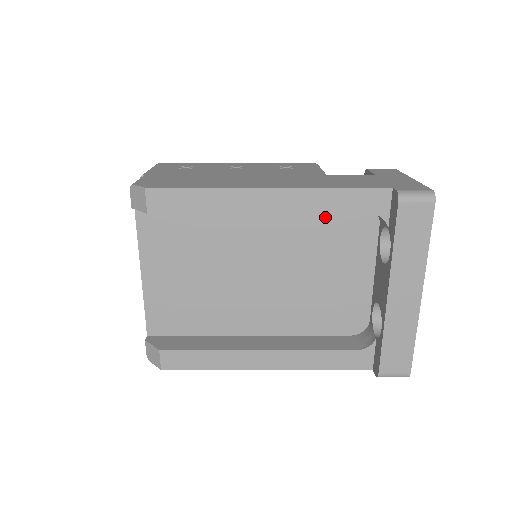
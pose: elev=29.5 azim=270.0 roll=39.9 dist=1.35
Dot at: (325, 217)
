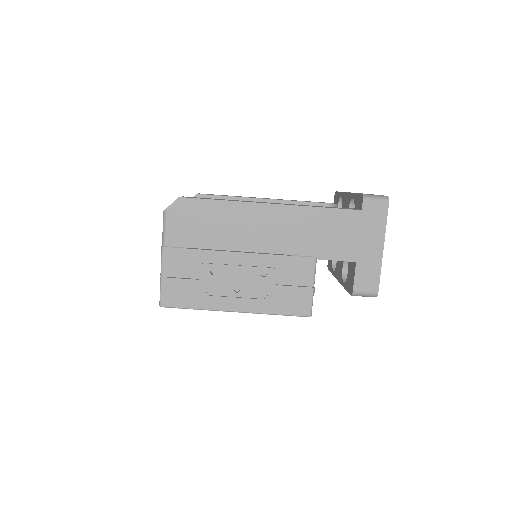
Dot at: occluded
